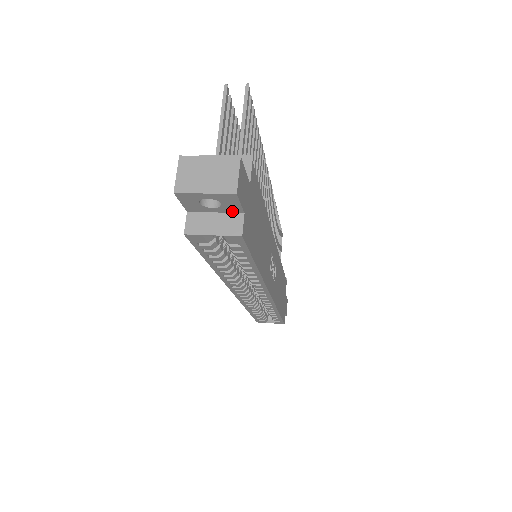
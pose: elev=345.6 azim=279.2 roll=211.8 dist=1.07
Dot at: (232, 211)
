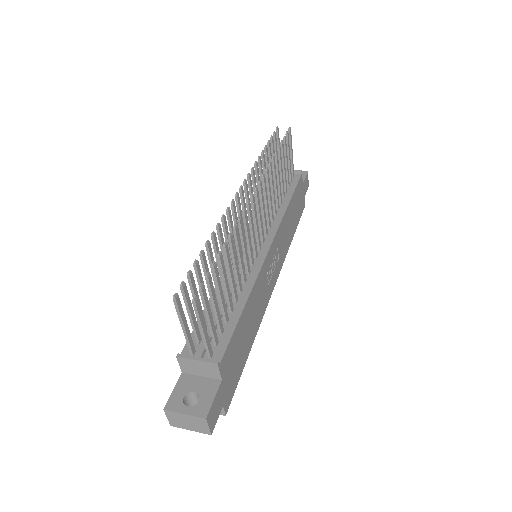
Dot at: occluded
